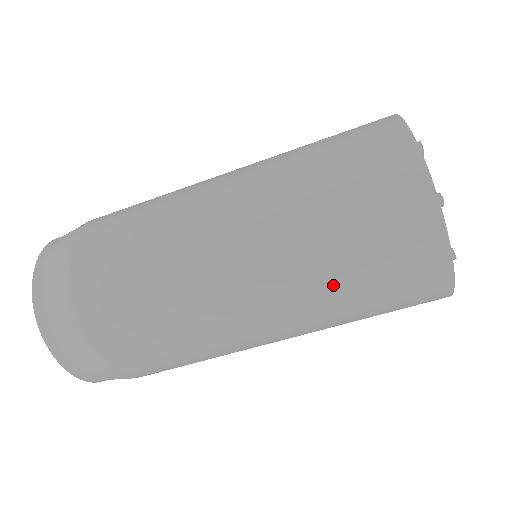
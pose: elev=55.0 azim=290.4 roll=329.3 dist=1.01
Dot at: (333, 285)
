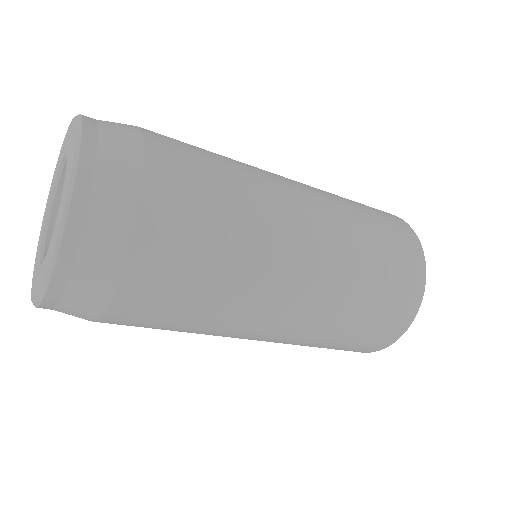
Dot at: (317, 343)
